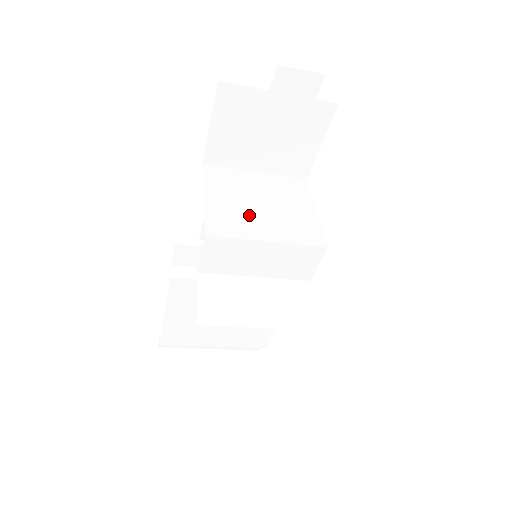
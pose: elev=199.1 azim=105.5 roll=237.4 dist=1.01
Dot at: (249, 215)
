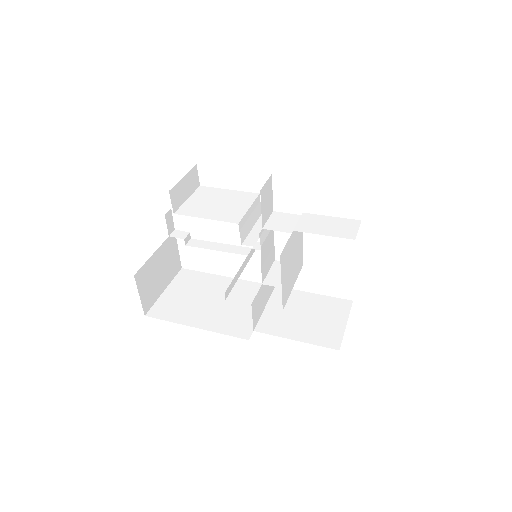
Dot at: (290, 276)
